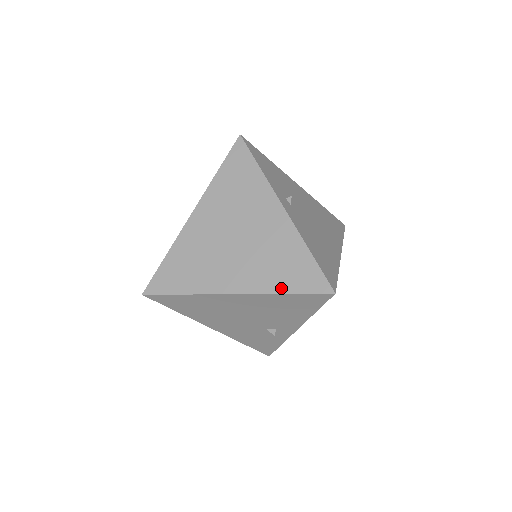
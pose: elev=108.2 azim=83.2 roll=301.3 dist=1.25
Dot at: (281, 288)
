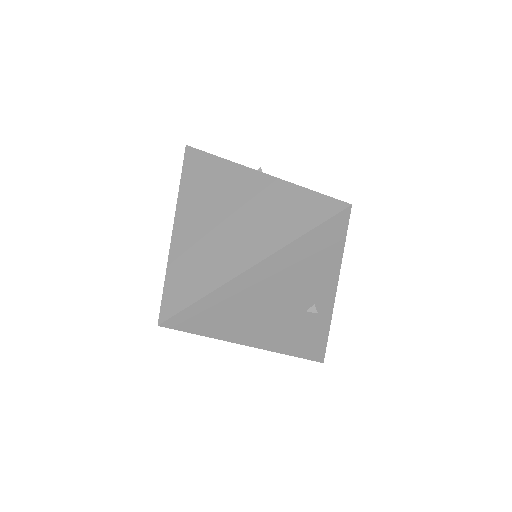
Dot at: (297, 232)
